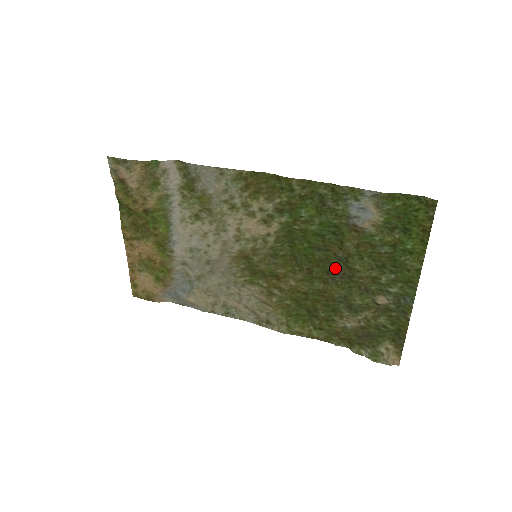
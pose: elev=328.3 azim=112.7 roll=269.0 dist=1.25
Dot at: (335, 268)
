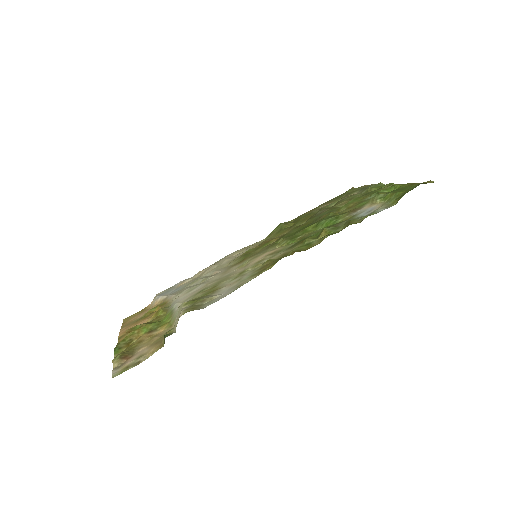
Dot at: (321, 214)
